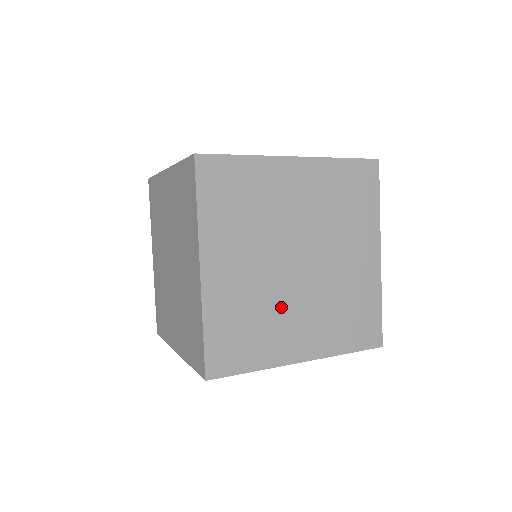
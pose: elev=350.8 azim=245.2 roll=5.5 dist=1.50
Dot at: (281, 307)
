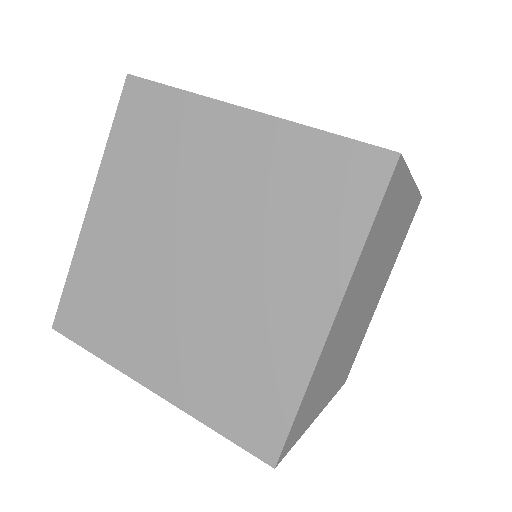
Dot at: (338, 357)
